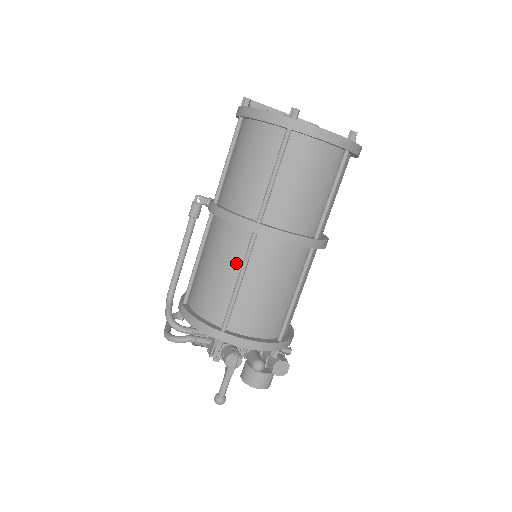
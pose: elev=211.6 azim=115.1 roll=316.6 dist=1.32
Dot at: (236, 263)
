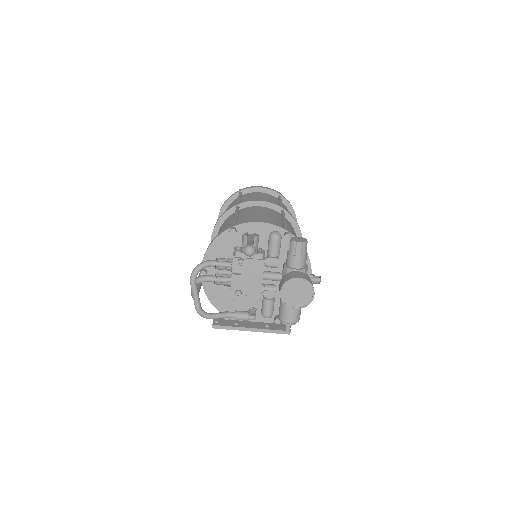
Dot at: (232, 220)
